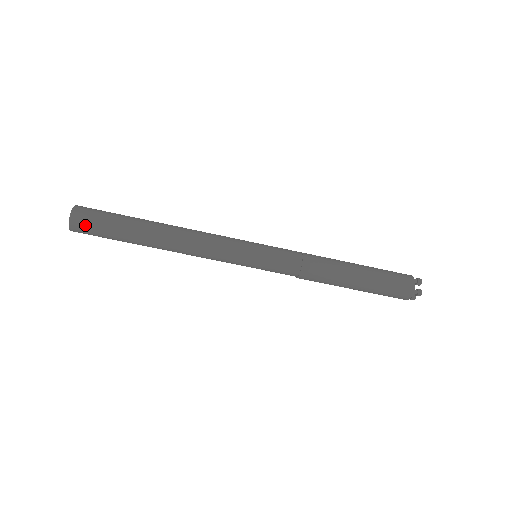
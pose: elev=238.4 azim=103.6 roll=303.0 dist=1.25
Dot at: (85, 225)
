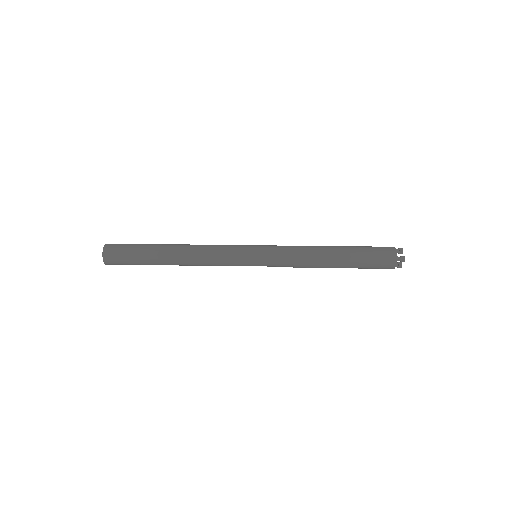
Dot at: (115, 256)
